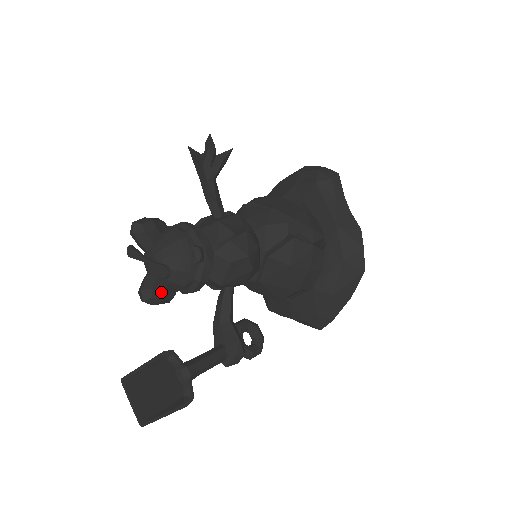
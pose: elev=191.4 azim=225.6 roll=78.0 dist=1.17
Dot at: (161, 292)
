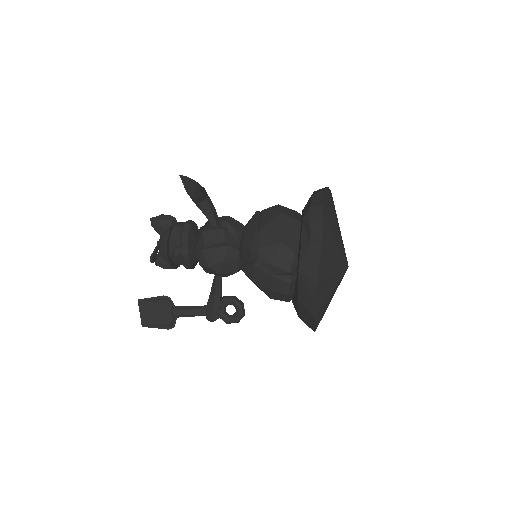
Dot at: (162, 264)
